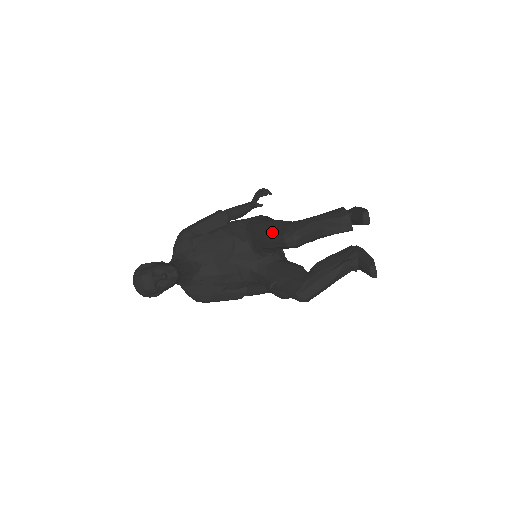
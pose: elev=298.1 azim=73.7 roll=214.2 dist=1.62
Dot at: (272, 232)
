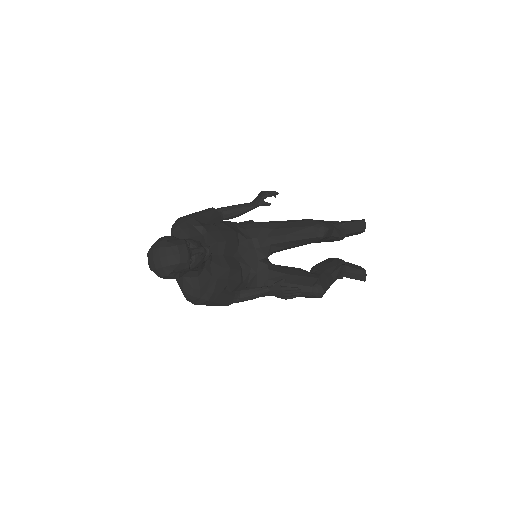
Dot at: (292, 226)
